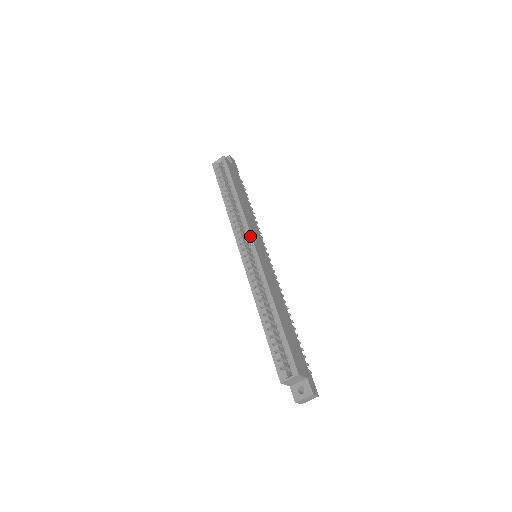
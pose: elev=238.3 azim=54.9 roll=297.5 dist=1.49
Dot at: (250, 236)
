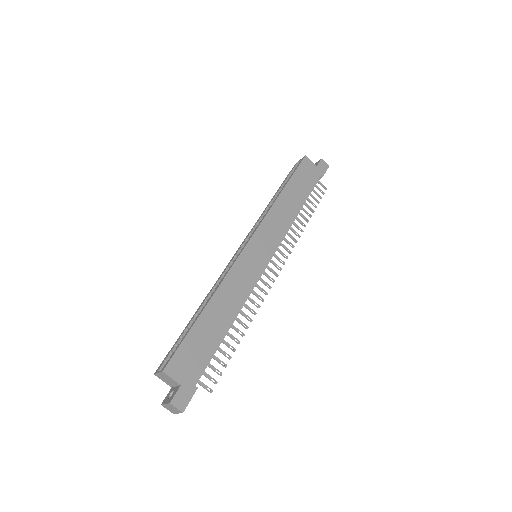
Dot at: (254, 232)
